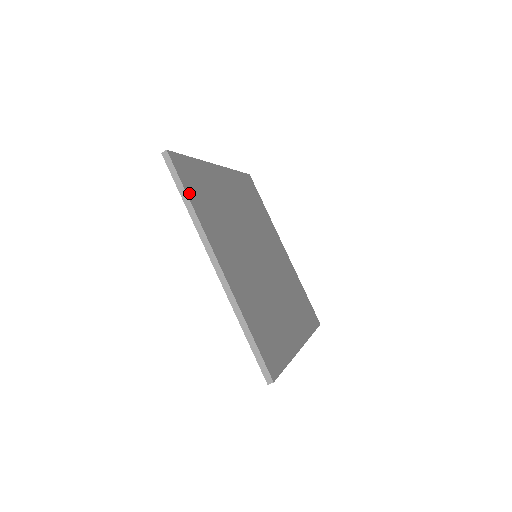
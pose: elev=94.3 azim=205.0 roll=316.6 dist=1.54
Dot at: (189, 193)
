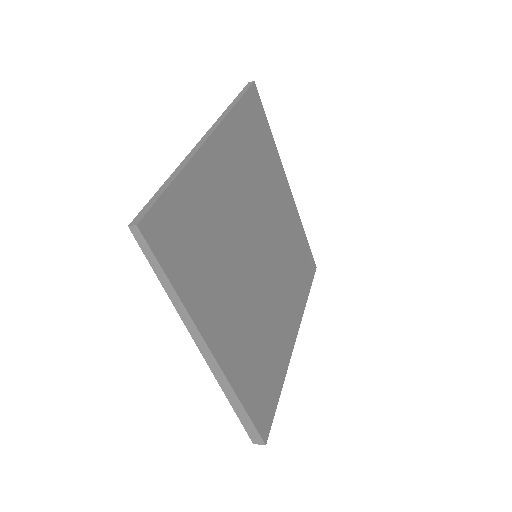
Dot at: (242, 105)
